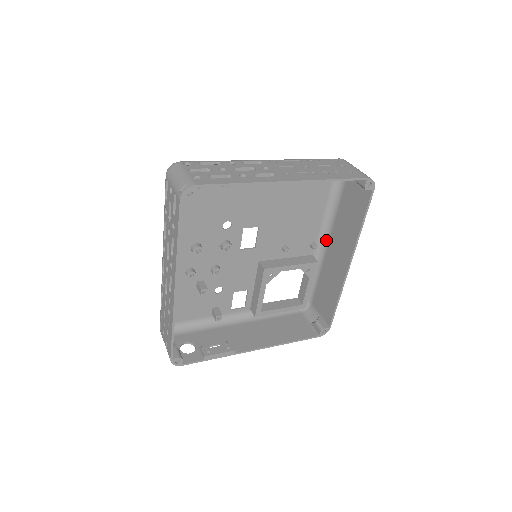
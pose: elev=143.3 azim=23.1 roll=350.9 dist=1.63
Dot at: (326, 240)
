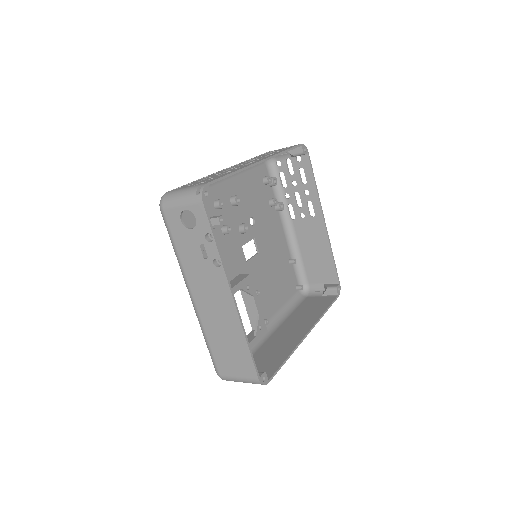
Dot at: (273, 328)
